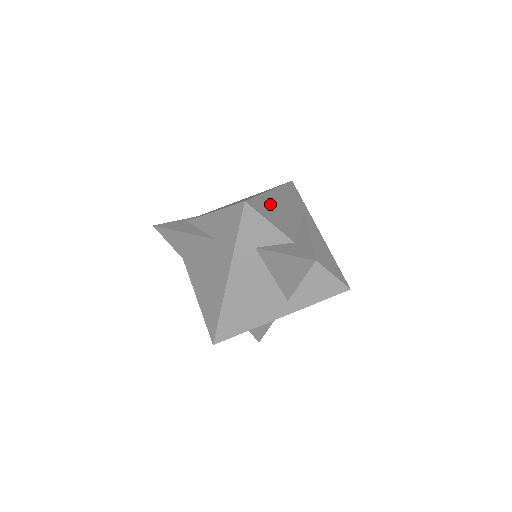
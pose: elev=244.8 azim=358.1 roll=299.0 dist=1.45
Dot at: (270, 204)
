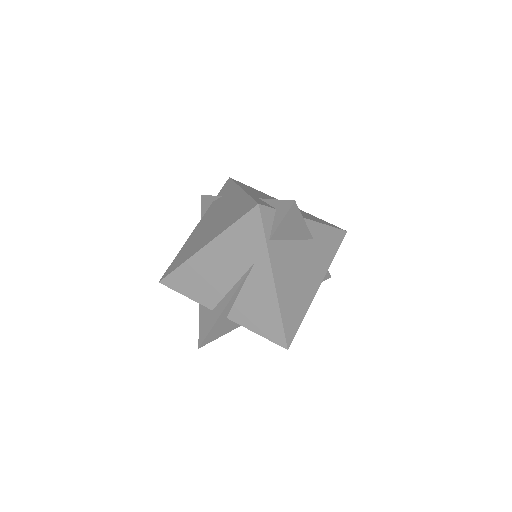
Dot at: (192, 272)
